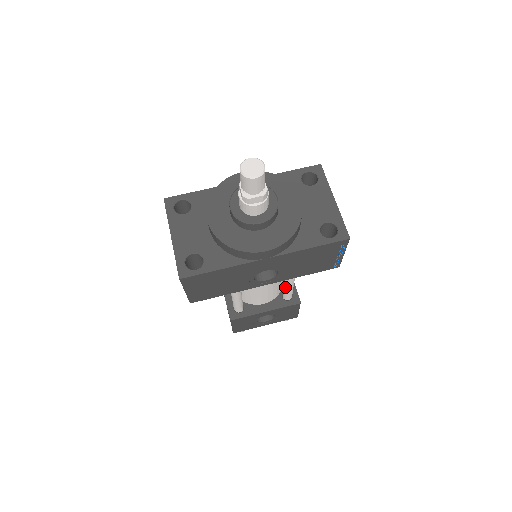
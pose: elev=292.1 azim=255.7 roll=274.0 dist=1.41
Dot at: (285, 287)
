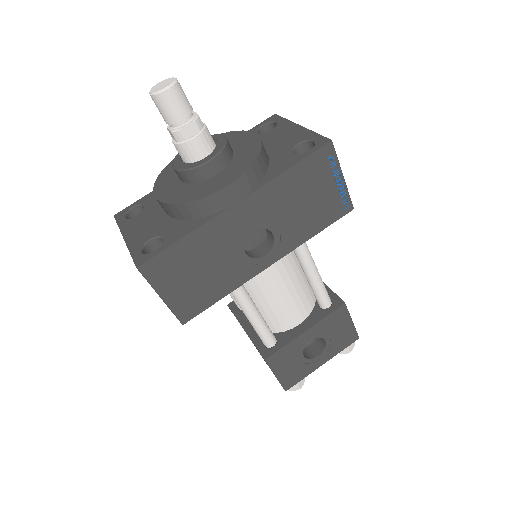
Dot at: (309, 281)
